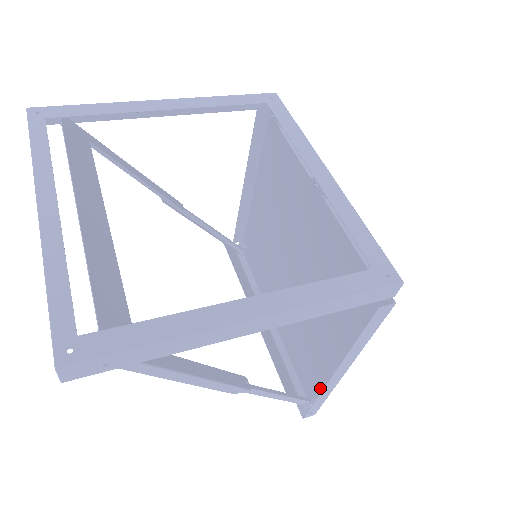
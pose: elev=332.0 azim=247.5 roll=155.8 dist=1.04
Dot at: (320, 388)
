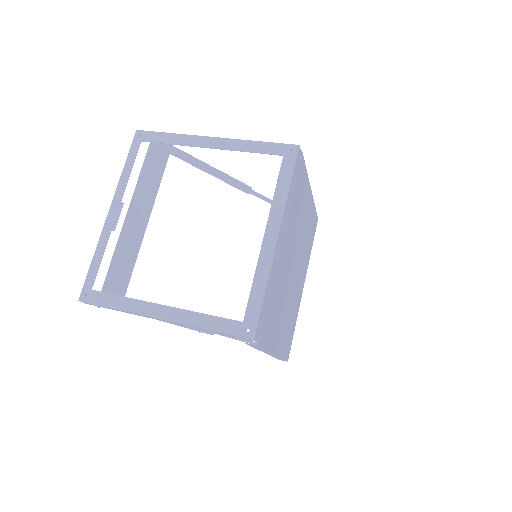
Dot at: (285, 350)
